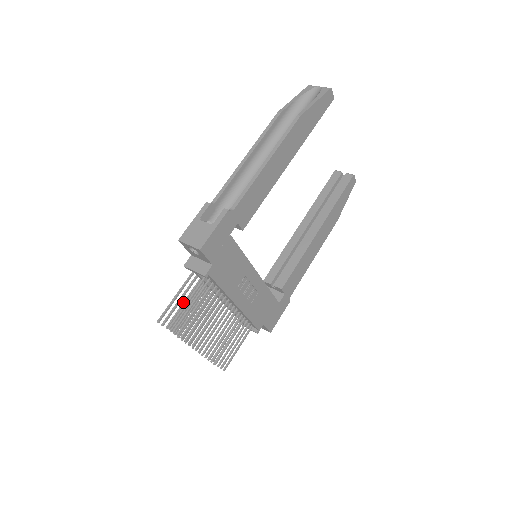
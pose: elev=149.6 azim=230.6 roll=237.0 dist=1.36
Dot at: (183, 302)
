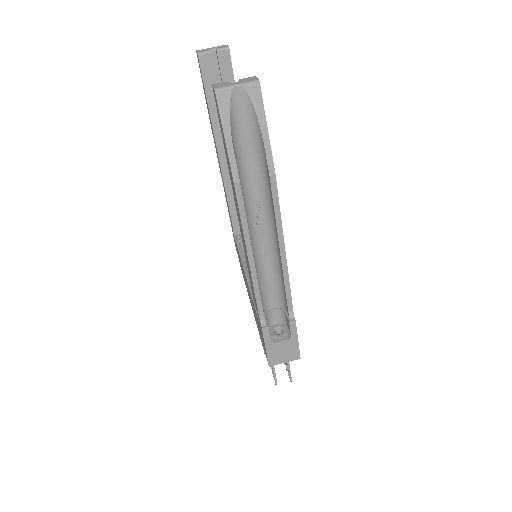
Dot at: occluded
